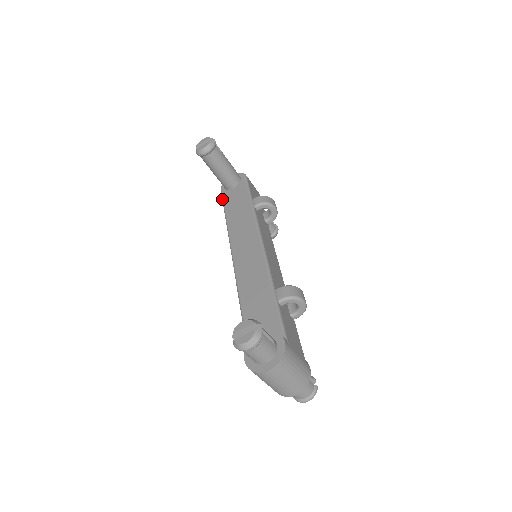
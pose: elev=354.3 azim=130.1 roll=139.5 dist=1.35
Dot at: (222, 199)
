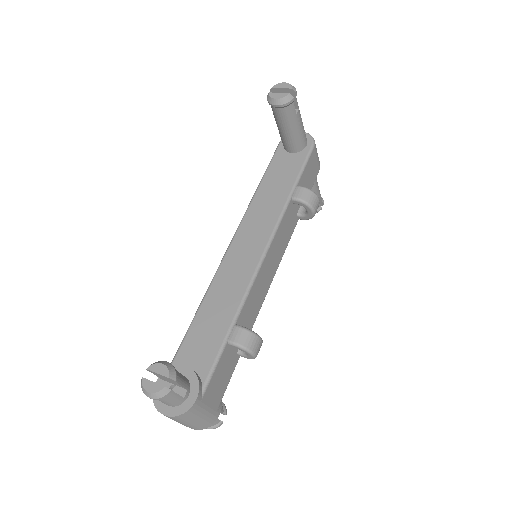
Dot at: (272, 157)
